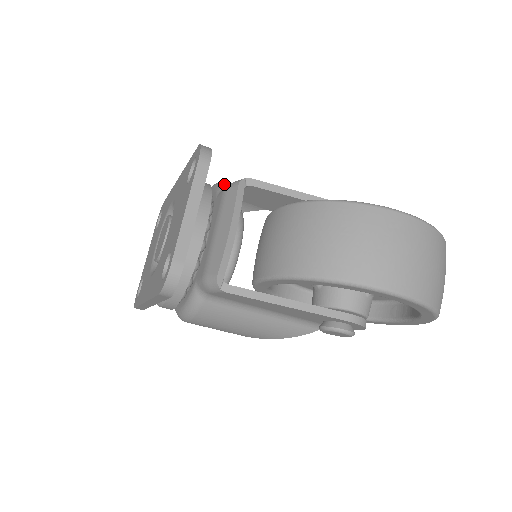
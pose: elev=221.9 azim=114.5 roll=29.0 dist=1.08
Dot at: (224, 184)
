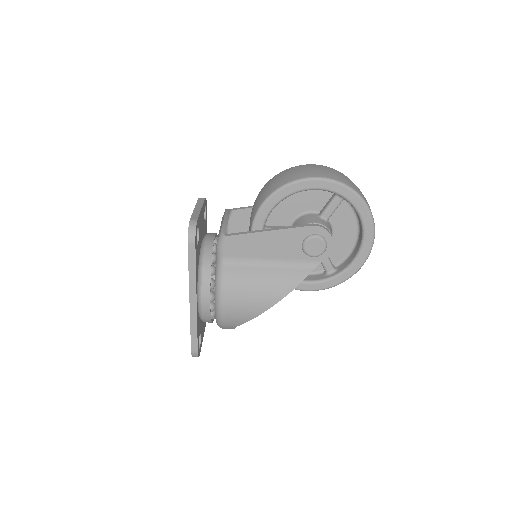
Dot at: occluded
